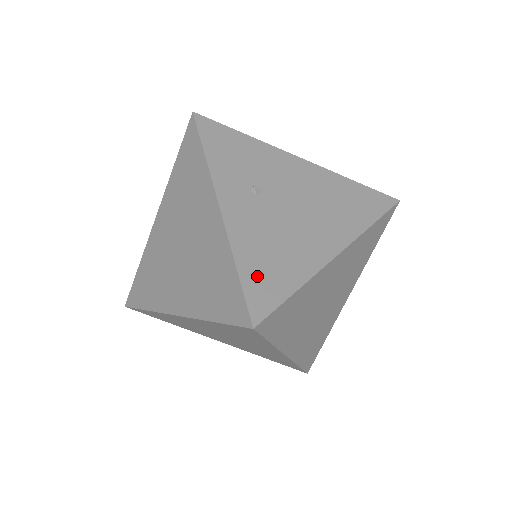
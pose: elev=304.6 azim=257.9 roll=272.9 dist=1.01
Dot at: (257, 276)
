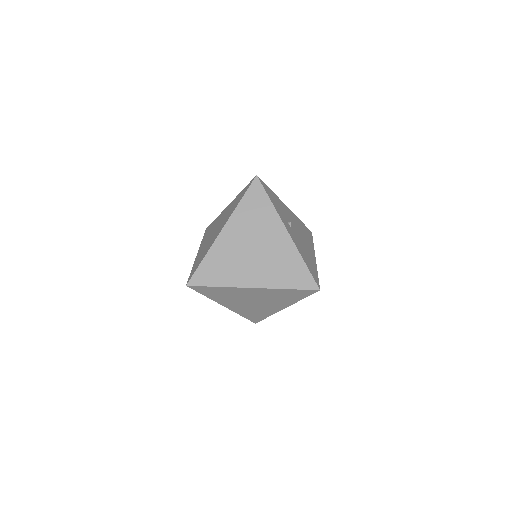
Dot at: (310, 267)
